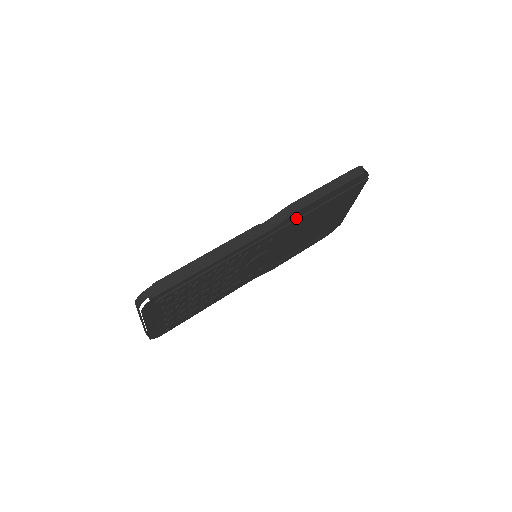
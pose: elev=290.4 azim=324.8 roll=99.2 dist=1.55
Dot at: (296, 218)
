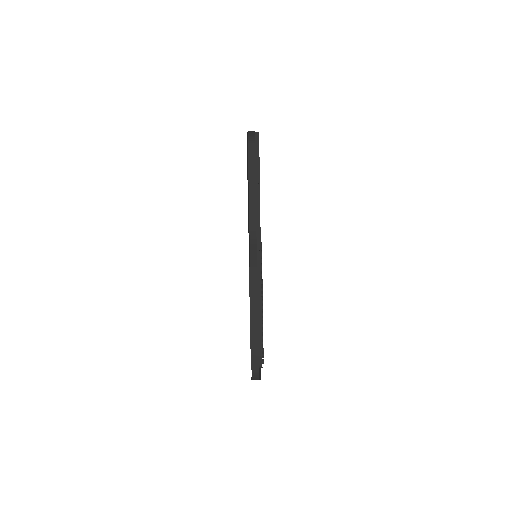
Dot at: (259, 229)
